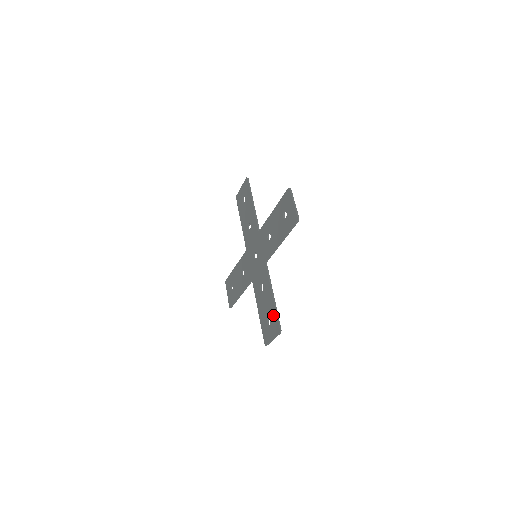
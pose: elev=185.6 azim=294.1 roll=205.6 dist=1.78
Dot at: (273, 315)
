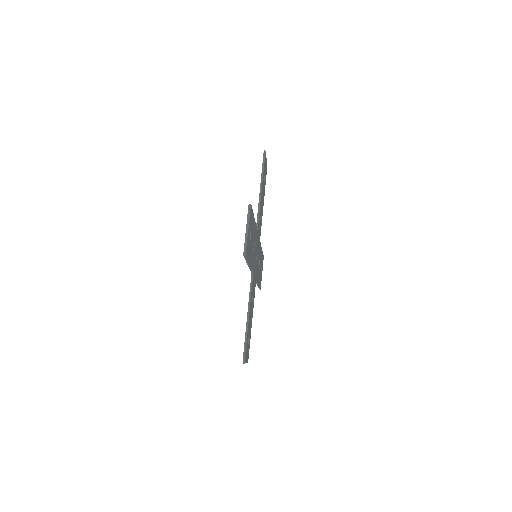
Dot at: occluded
